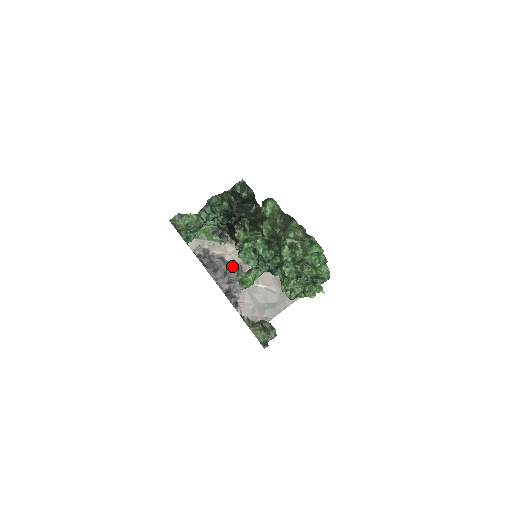
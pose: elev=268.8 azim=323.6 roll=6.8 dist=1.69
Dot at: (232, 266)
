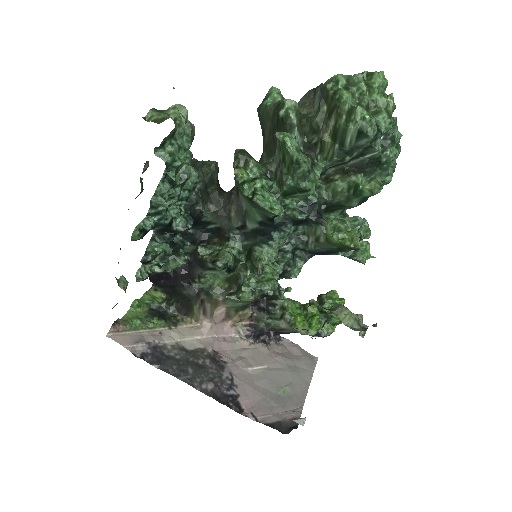
Dot at: (202, 354)
